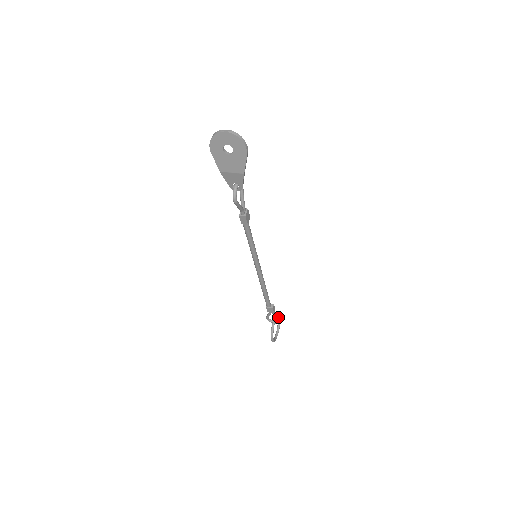
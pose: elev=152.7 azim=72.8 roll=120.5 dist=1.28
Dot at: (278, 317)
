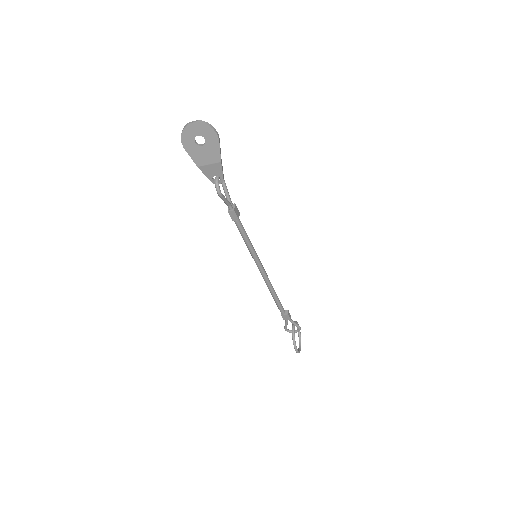
Dot at: (296, 324)
